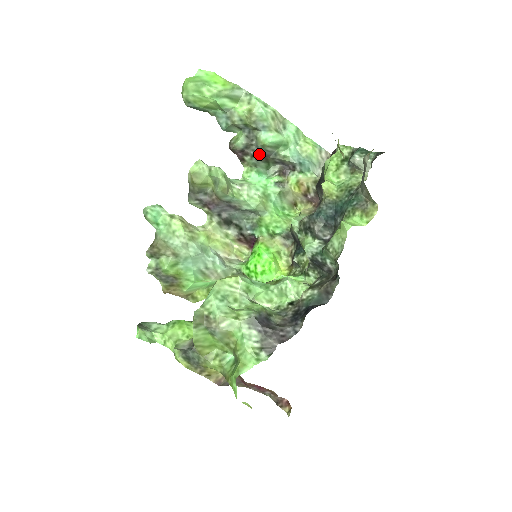
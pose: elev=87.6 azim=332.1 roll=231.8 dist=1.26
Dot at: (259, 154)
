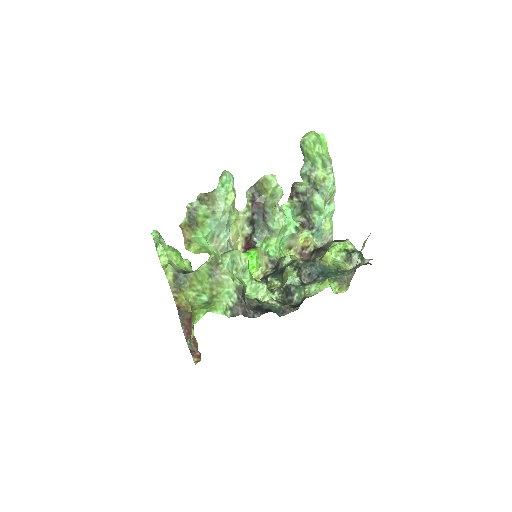
Dot at: (304, 204)
